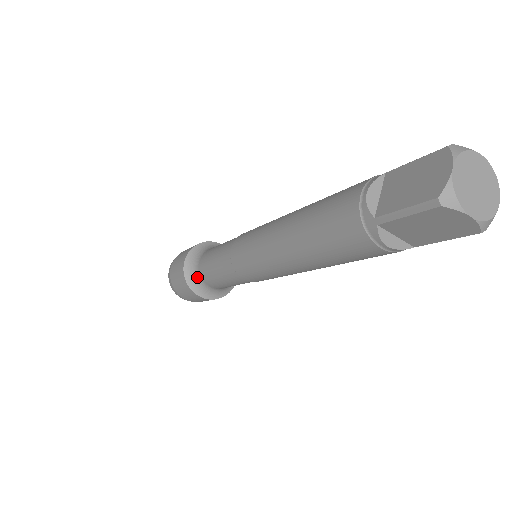
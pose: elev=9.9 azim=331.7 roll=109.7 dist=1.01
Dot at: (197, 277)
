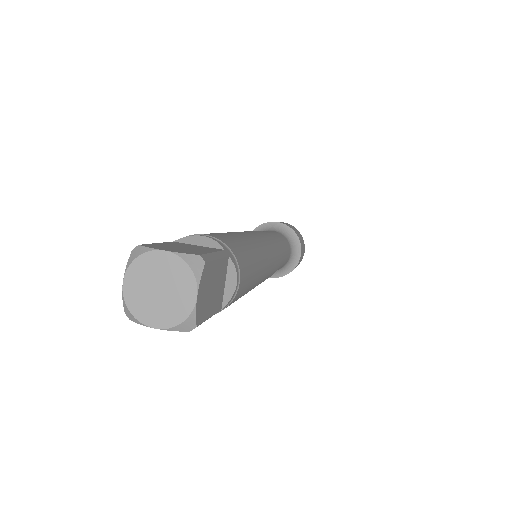
Dot at: occluded
